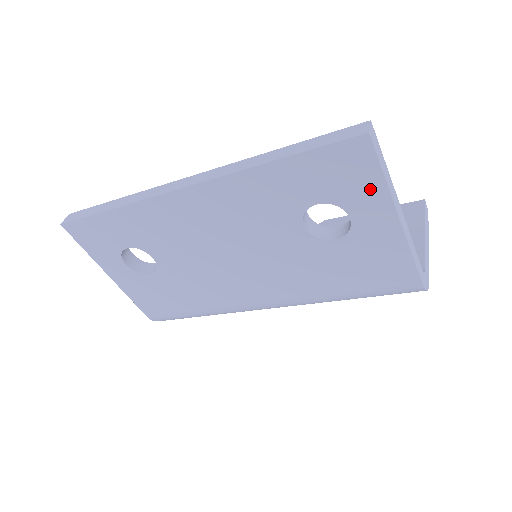
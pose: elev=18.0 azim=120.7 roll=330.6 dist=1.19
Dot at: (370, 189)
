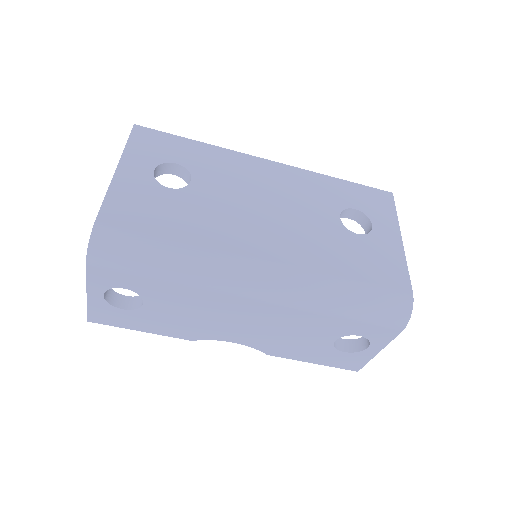
Dot at: (388, 216)
